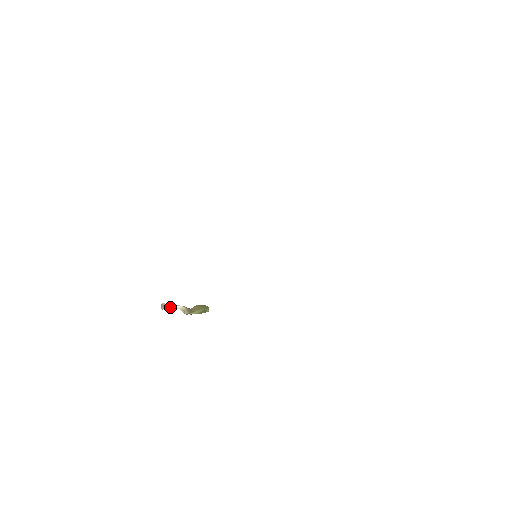
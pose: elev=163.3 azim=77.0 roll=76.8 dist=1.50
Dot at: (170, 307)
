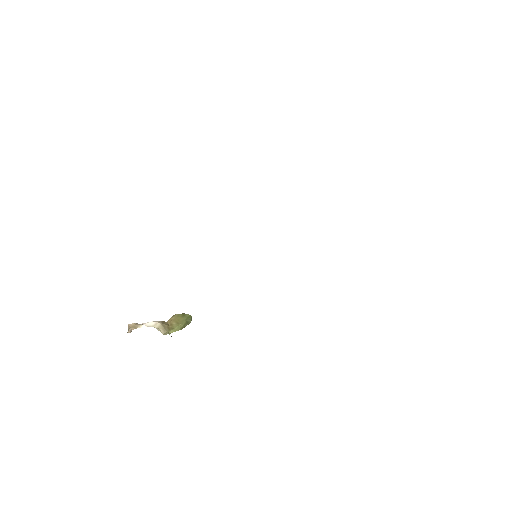
Dot at: (140, 326)
